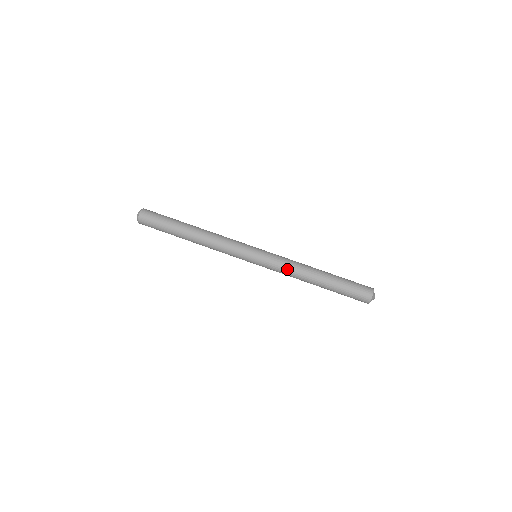
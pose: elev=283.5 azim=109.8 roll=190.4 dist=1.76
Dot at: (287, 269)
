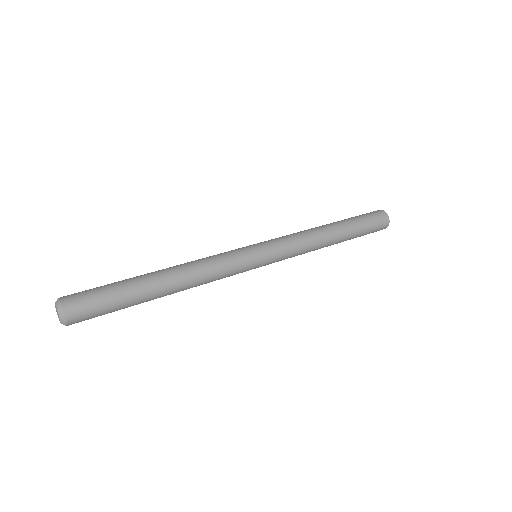
Dot at: (302, 243)
